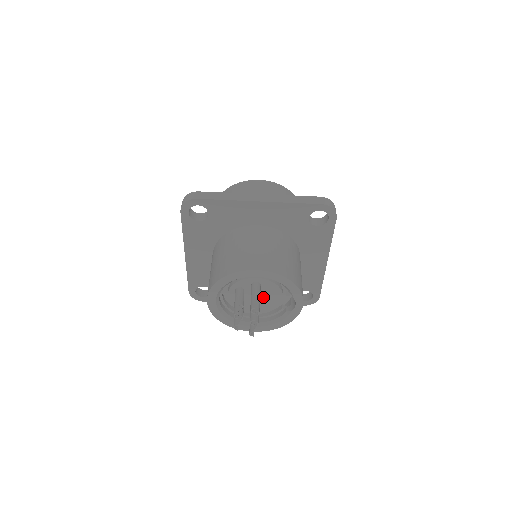
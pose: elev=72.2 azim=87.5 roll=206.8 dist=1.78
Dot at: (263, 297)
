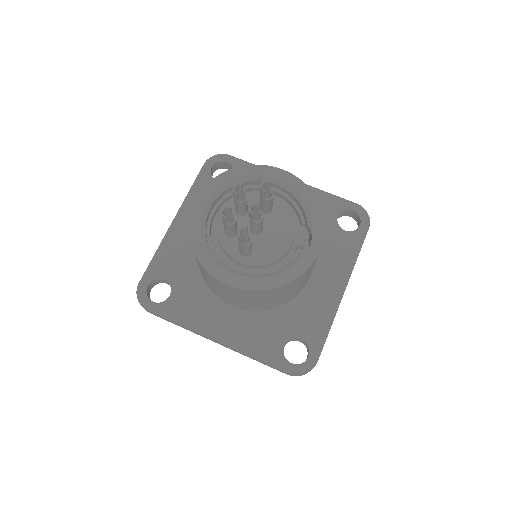
Dot at: (266, 234)
